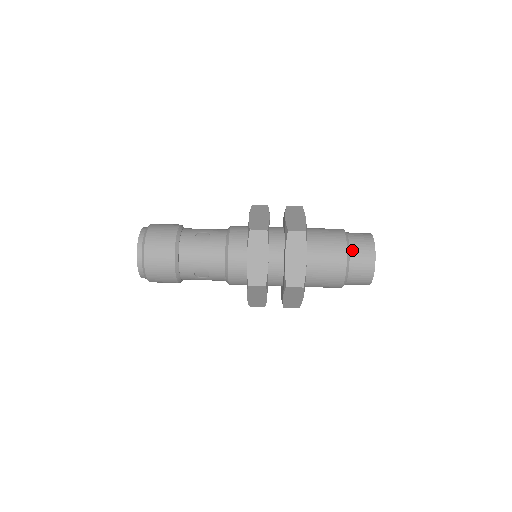
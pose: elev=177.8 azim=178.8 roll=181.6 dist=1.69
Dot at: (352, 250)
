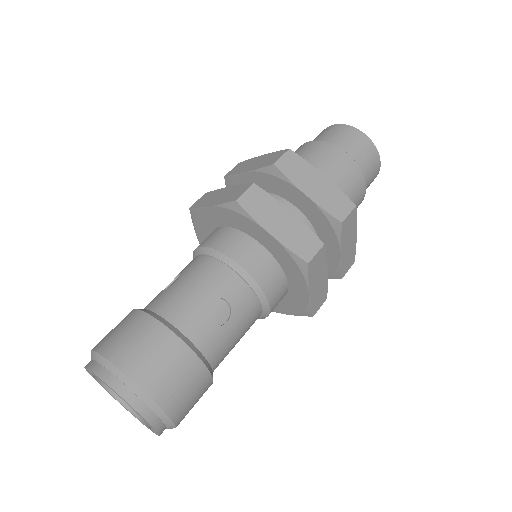
Dot at: (364, 173)
